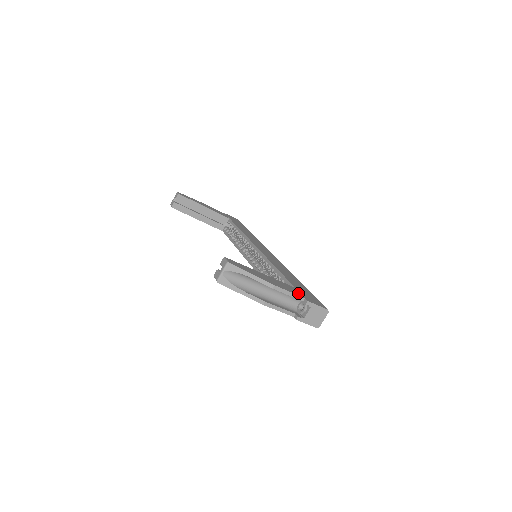
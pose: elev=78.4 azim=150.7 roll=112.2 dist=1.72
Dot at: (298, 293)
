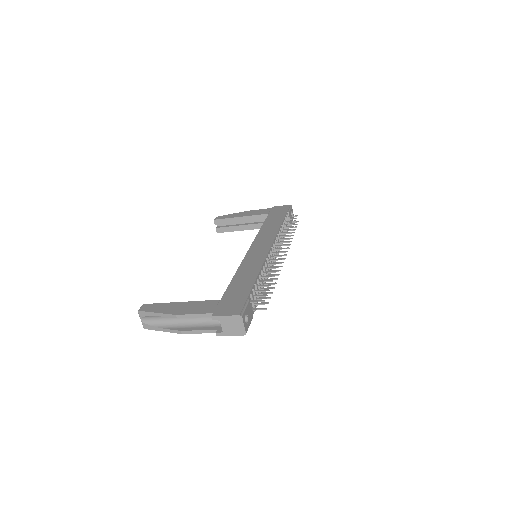
Dot at: (210, 309)
